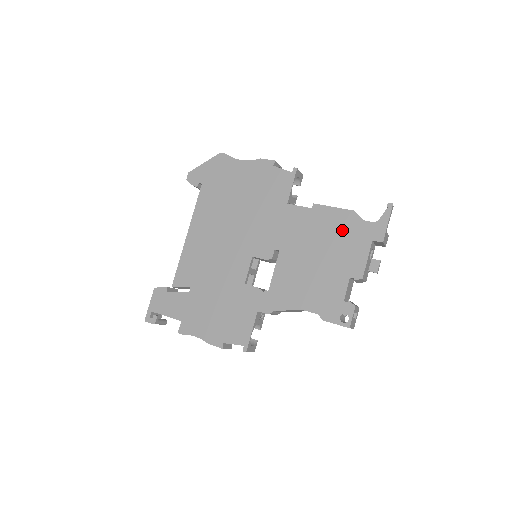
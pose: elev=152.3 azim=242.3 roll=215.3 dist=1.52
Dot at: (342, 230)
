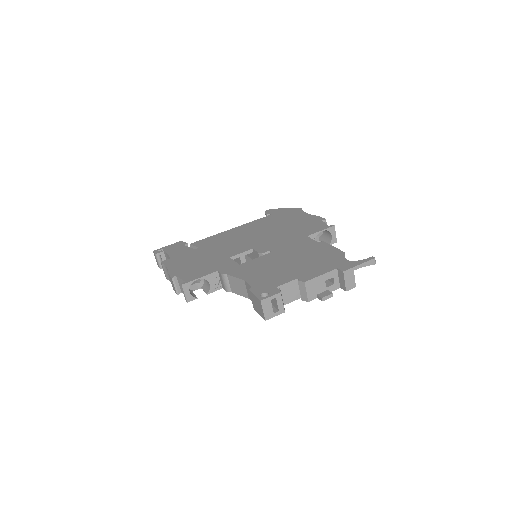
Dot at: (324, 257)
